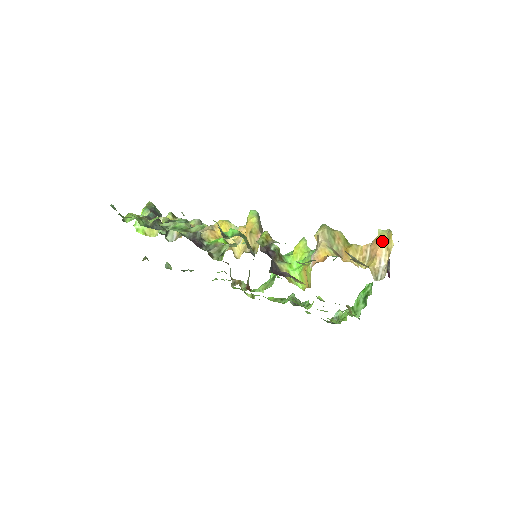
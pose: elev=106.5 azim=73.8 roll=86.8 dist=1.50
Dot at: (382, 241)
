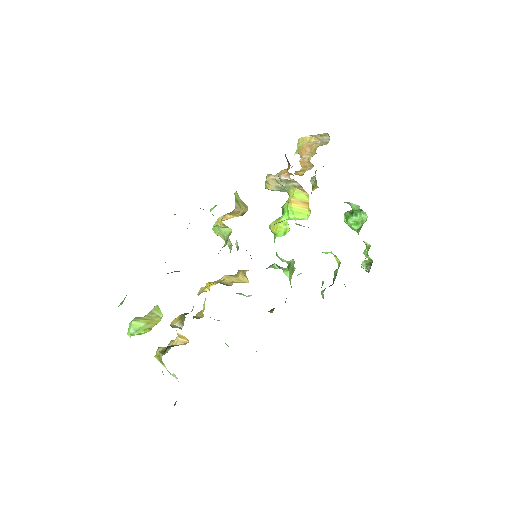
Dot at: (303, 146)
